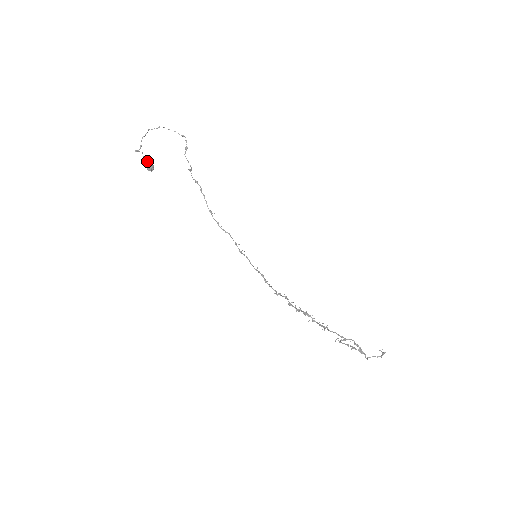
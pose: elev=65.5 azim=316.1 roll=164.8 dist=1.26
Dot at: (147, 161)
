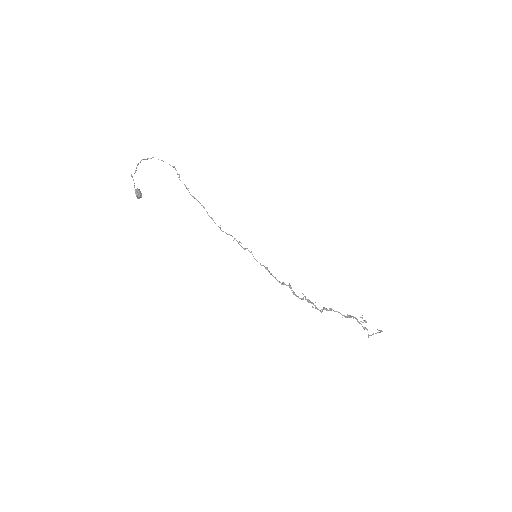
Dot at: (137, 188)
